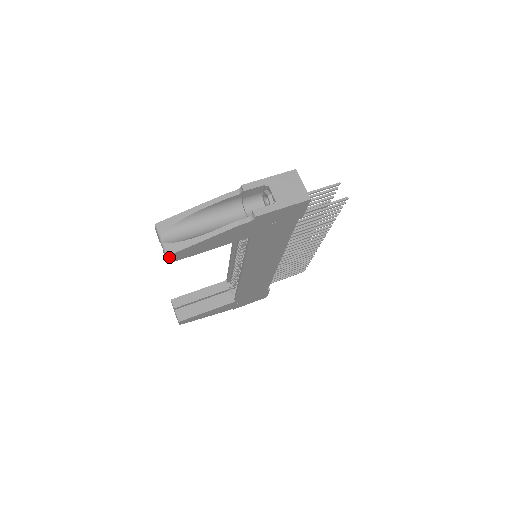
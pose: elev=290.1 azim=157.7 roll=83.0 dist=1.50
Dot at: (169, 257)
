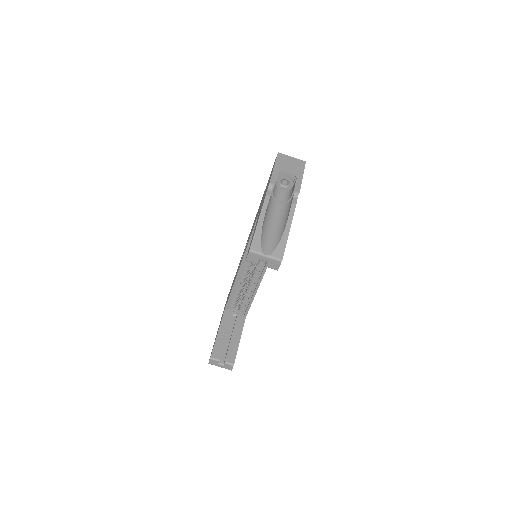
Dot at: (281, 261)
